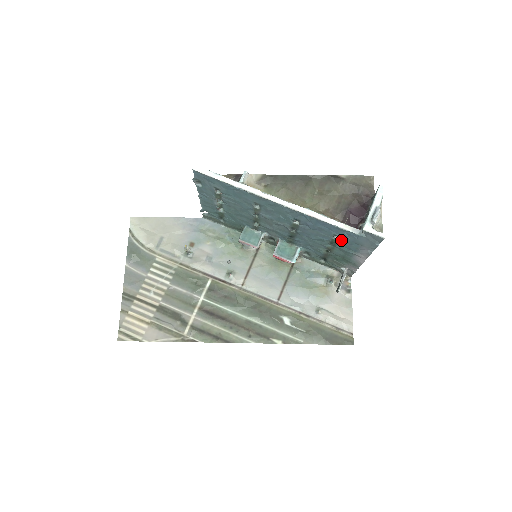
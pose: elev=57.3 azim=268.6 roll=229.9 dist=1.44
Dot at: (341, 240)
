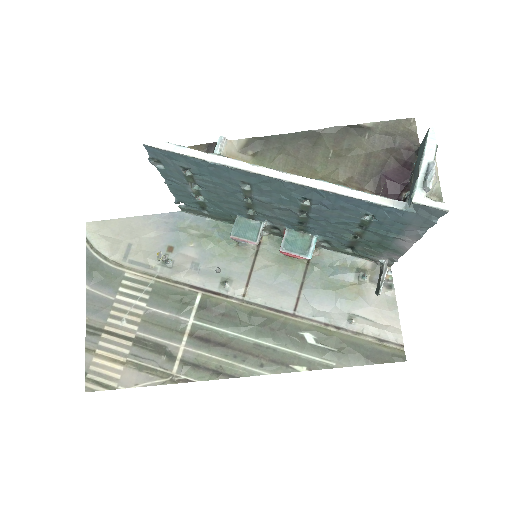
Dot at: (376, 220)
